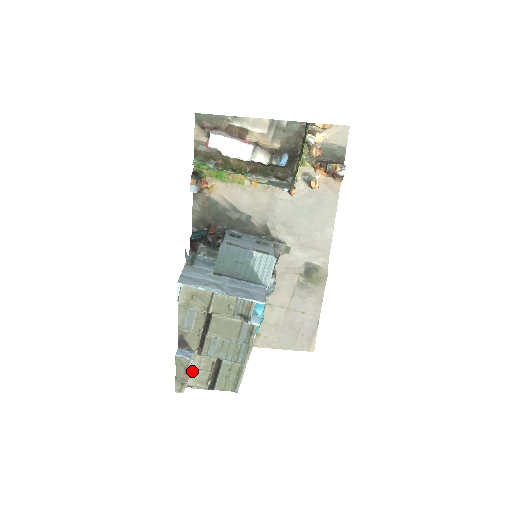
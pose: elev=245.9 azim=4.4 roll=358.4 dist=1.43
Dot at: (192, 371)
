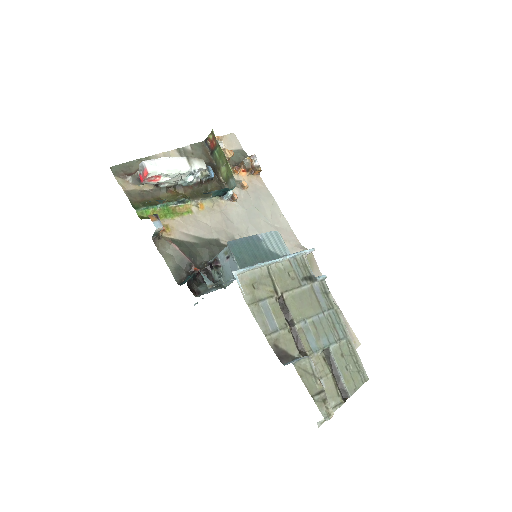
Dot at: occluded
